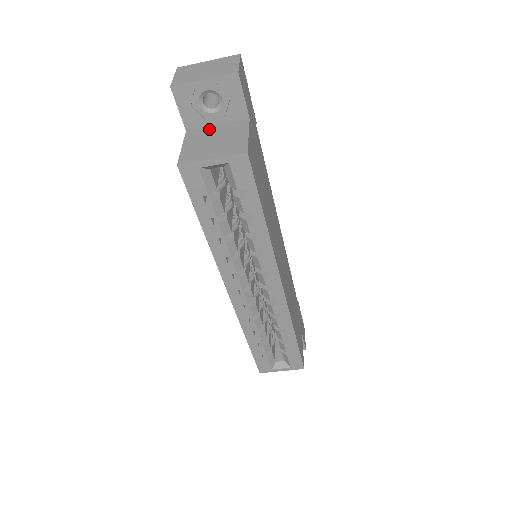
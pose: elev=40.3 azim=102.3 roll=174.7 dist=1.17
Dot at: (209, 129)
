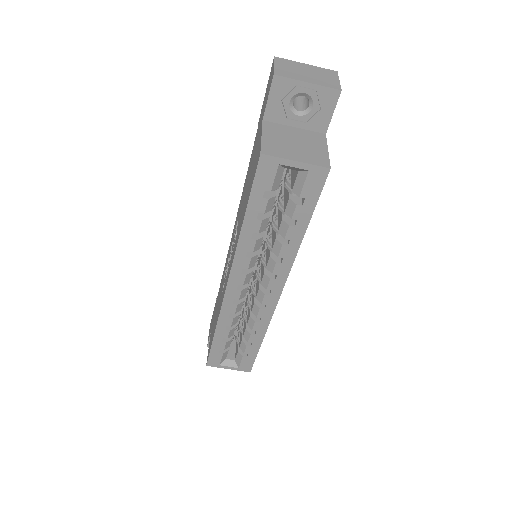
Dot at: (287, 128)
